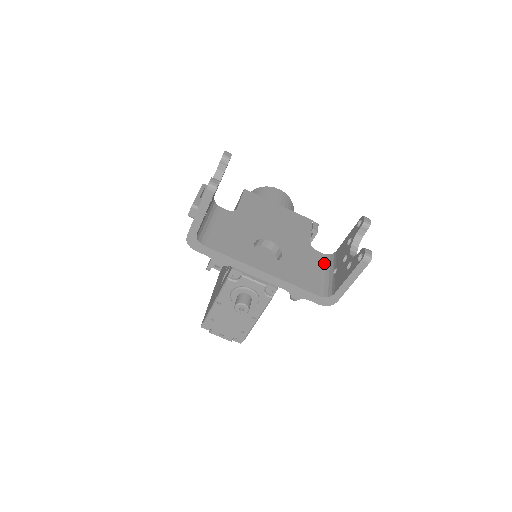
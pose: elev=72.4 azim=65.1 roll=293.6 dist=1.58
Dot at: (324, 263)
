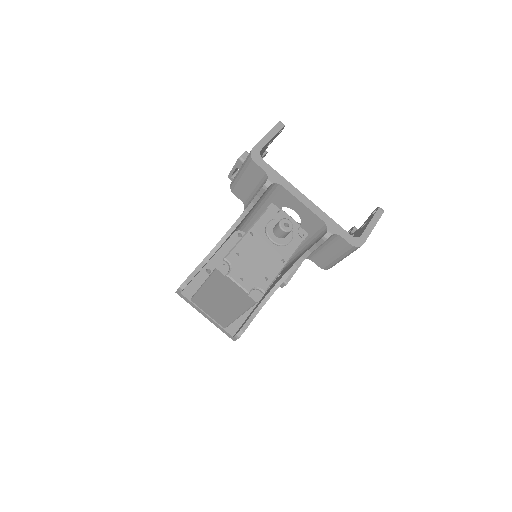
Dot at: occluded
